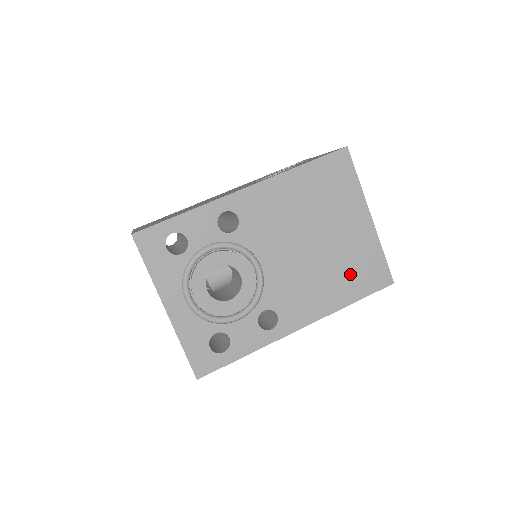
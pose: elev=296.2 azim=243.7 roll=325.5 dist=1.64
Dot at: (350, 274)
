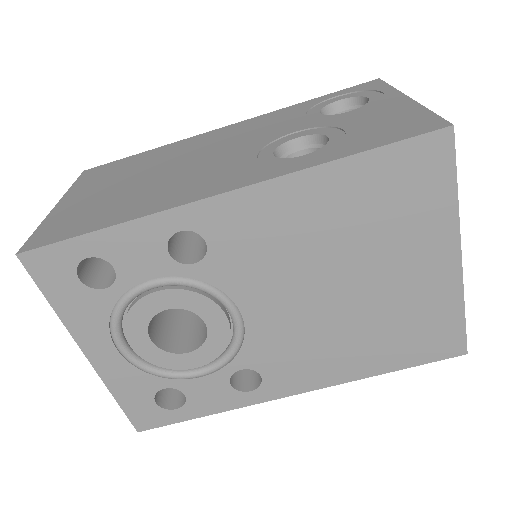
Dot at: (394, 336)
